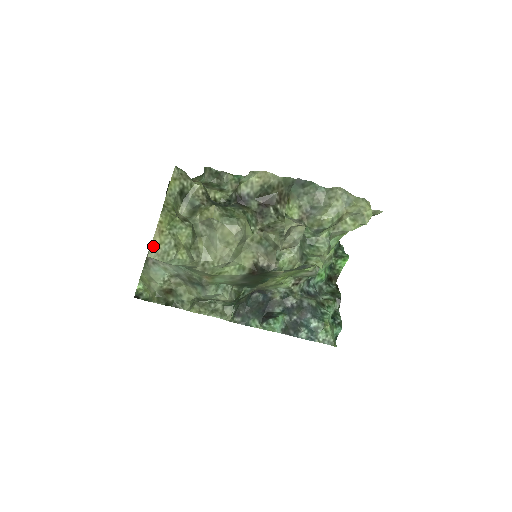
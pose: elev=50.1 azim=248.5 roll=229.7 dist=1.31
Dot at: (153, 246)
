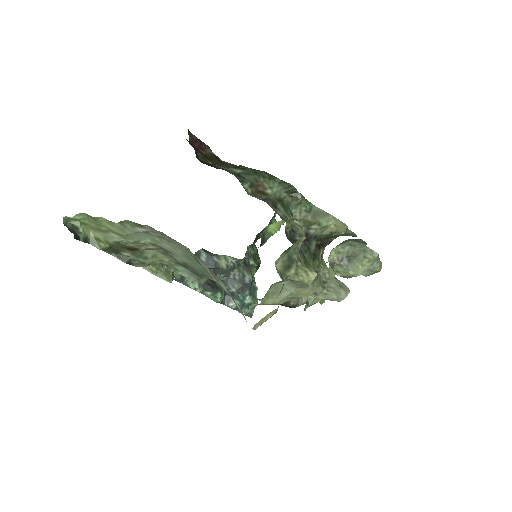
Dot at: (262, 321)
